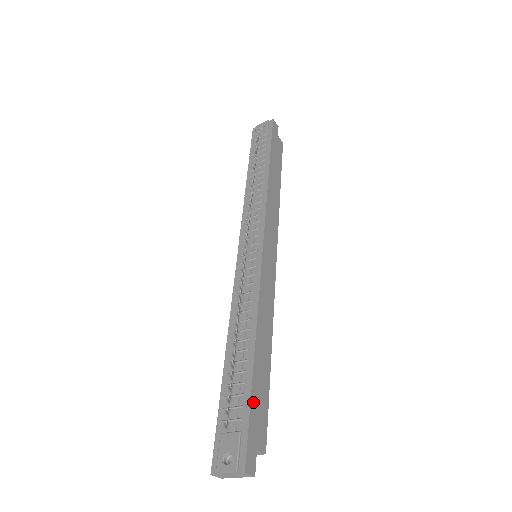
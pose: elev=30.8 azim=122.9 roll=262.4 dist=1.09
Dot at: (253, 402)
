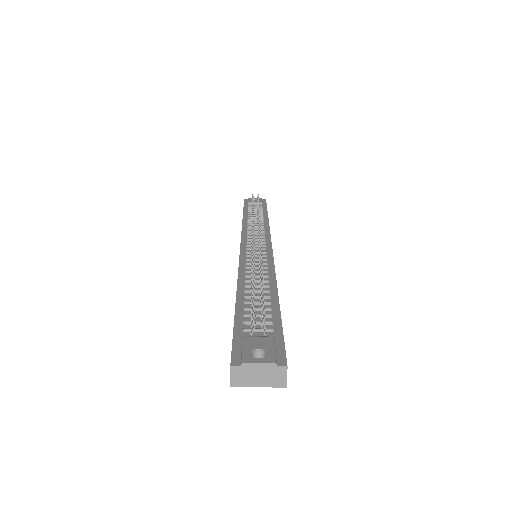
Dot at: occluded
